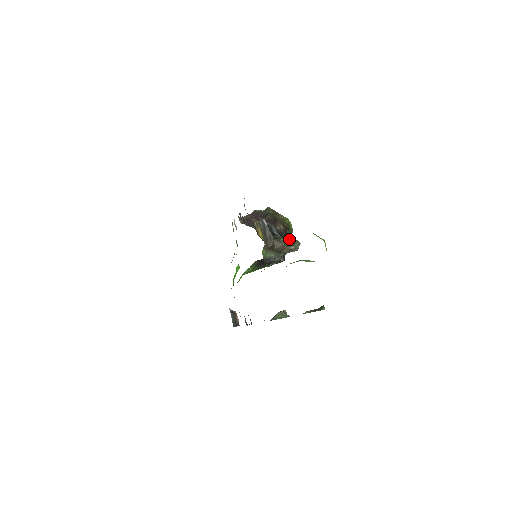
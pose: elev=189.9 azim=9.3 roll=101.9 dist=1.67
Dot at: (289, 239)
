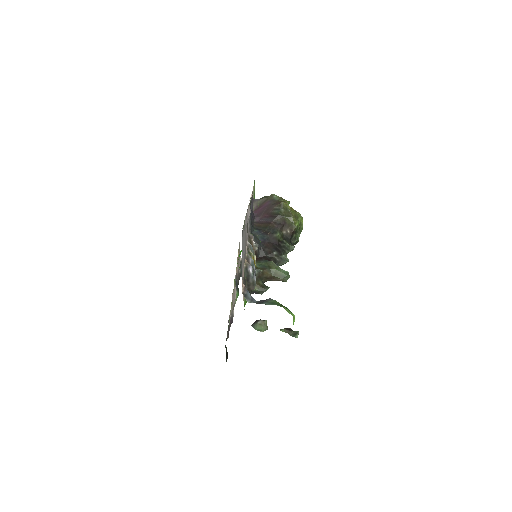
Dot at: (279, 271)
